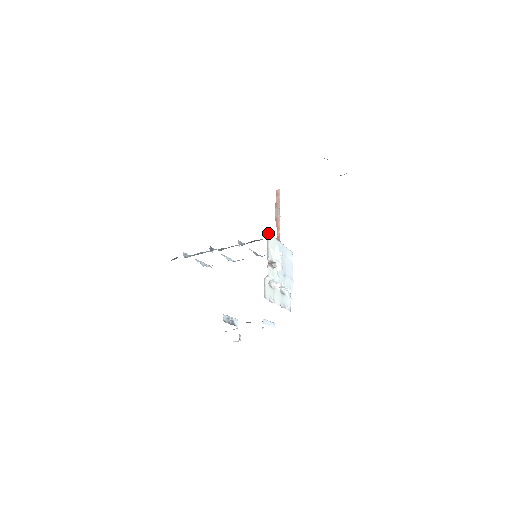
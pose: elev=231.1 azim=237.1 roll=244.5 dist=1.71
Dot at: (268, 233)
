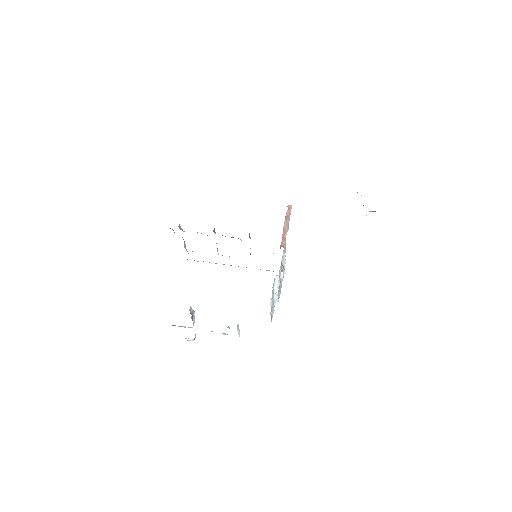
Dot at: occluded
